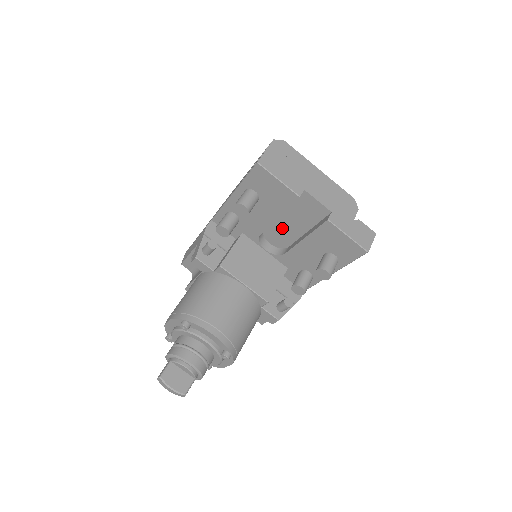
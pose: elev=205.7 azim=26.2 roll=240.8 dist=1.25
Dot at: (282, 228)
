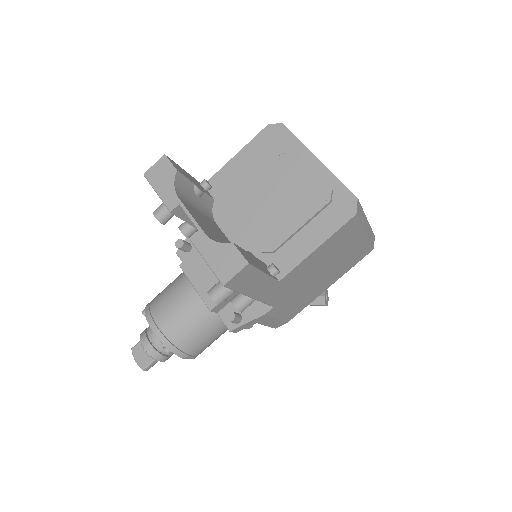
Dot at: occluded
